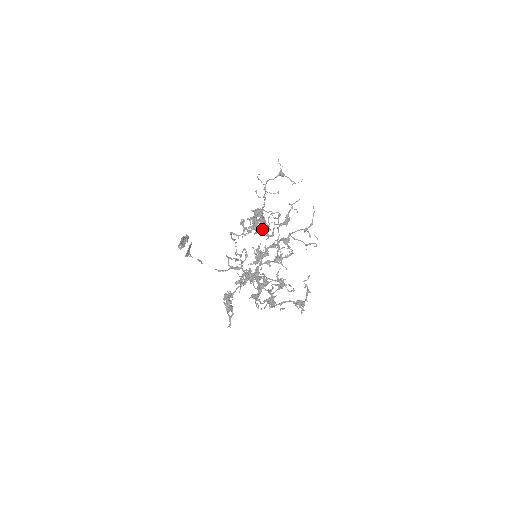
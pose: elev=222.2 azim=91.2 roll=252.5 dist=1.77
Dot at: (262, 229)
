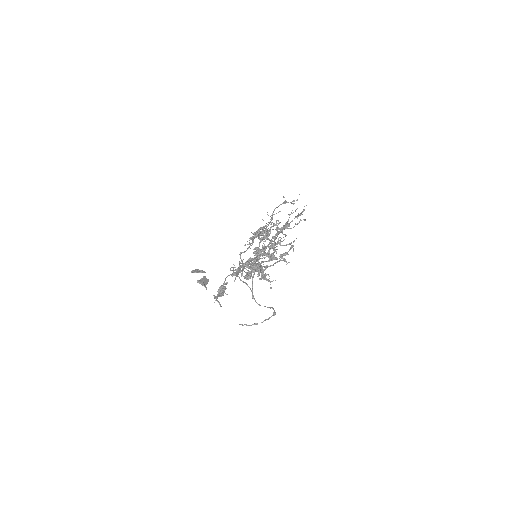
Dot at: (264, 237)
